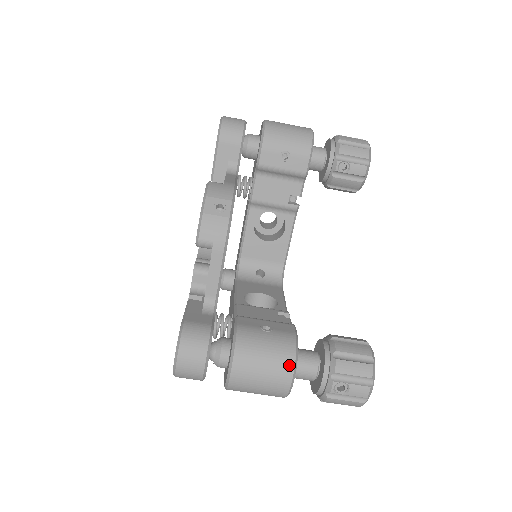
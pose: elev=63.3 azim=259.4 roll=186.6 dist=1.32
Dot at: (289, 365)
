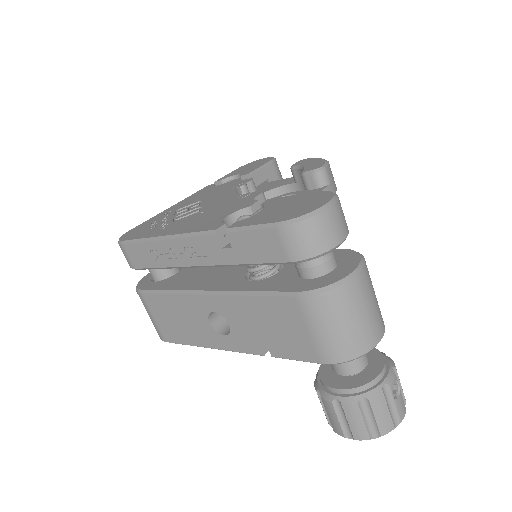
Dot at: occluded
